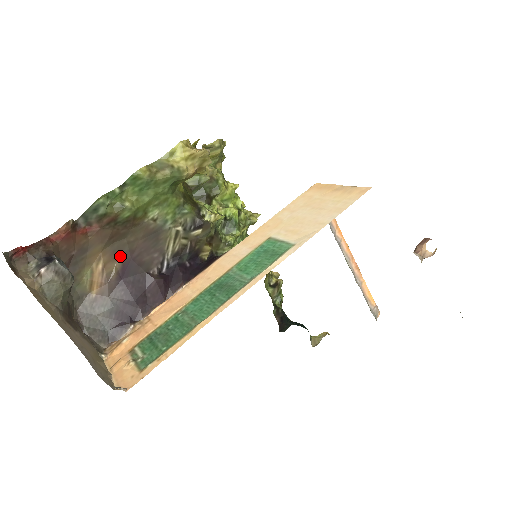
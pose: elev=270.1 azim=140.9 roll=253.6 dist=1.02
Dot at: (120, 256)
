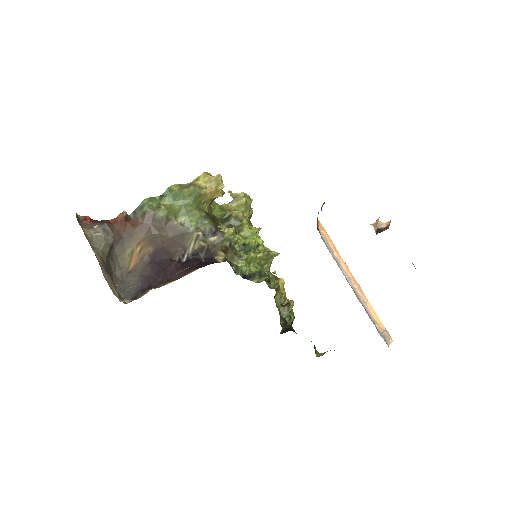
Dot at: (154, 244)
